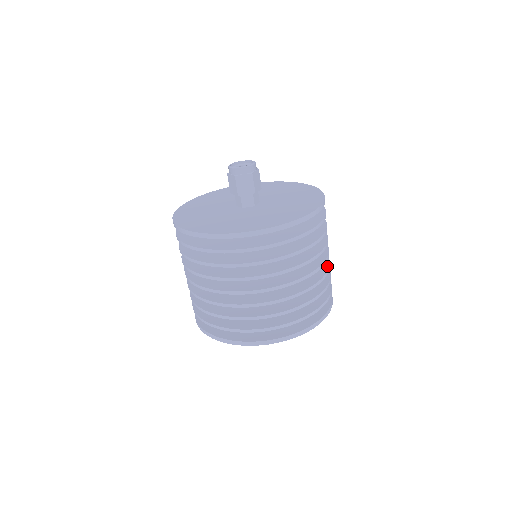
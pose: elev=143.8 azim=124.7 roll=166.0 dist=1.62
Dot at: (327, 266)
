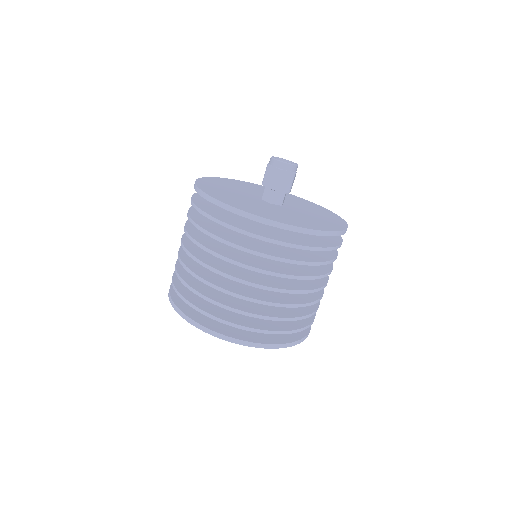
Dot at: occluded
